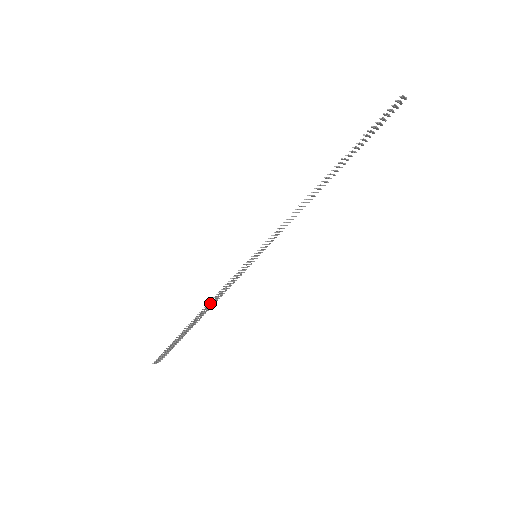
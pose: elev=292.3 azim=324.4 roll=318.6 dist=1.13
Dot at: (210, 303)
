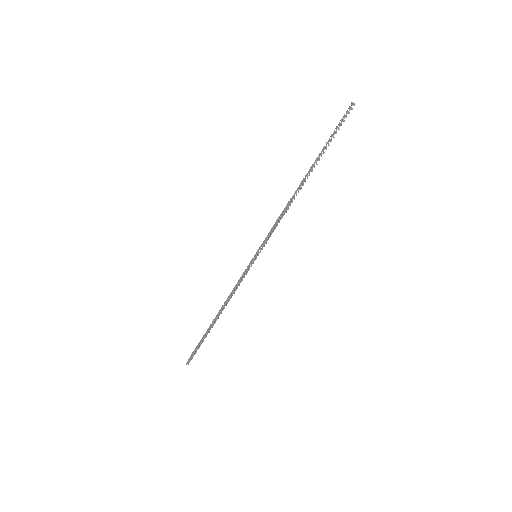
Dot at: (224, 303)
